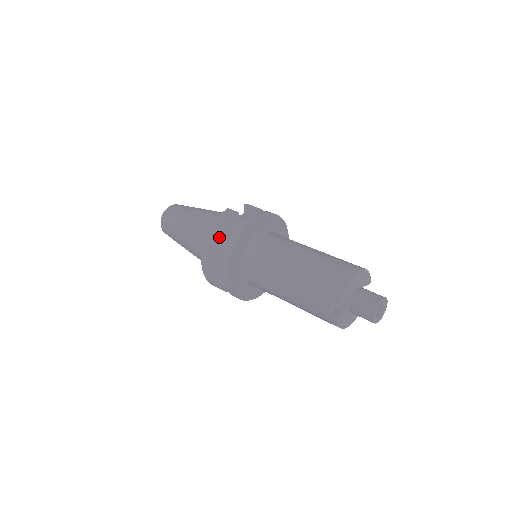
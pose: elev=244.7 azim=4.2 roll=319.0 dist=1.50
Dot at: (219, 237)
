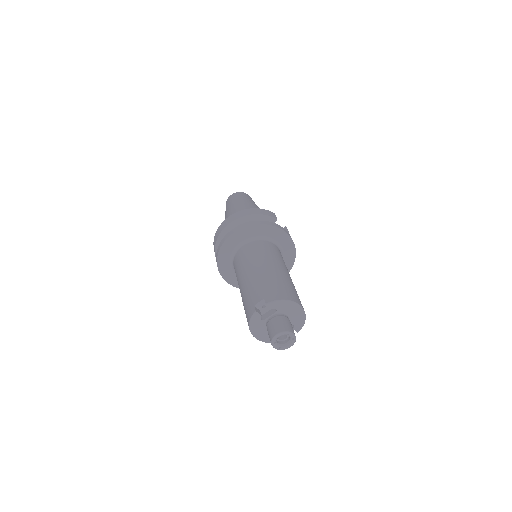
Dot at: (251, 215)
